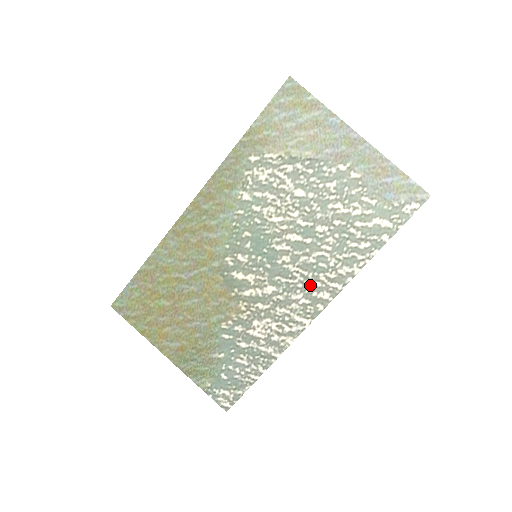
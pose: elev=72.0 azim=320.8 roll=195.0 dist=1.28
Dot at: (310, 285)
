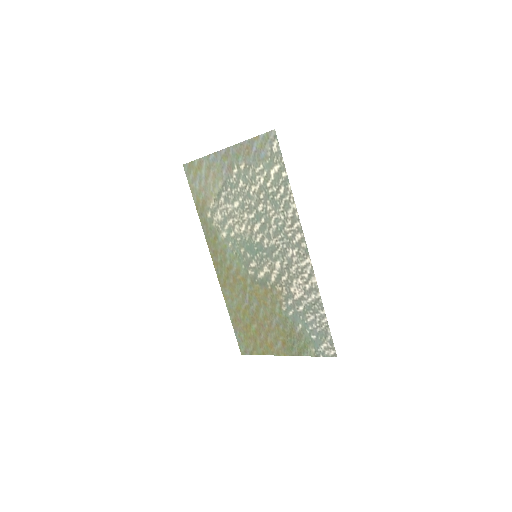
Dot at: (288, 240)
